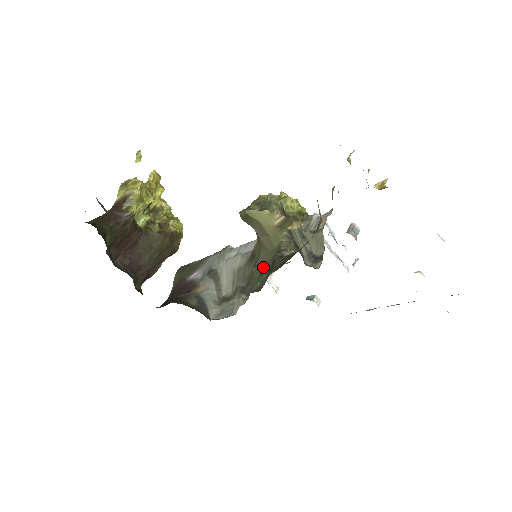
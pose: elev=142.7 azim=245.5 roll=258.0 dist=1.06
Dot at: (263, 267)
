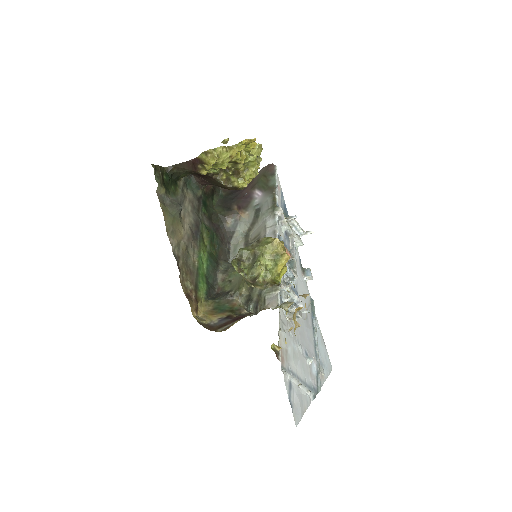
Dot at: (235, 279)
